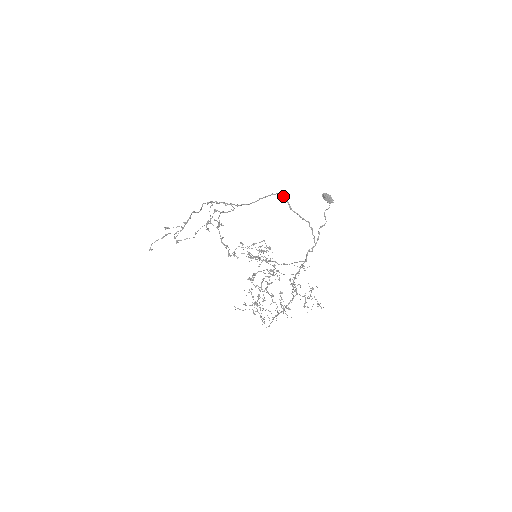
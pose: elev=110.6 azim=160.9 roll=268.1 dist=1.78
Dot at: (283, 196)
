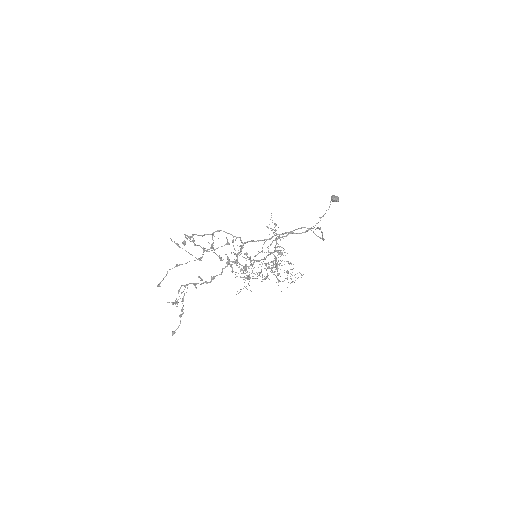
Dot at: occluded
